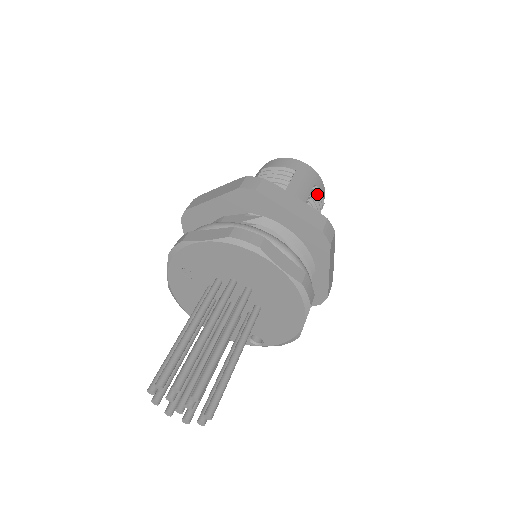
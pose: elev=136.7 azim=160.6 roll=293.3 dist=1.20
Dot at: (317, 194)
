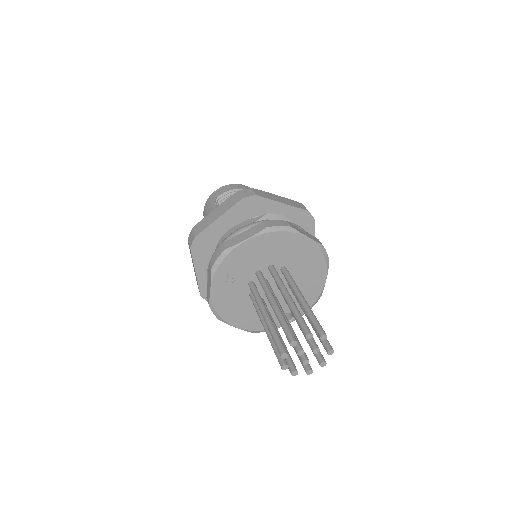
Dot at: occluded
